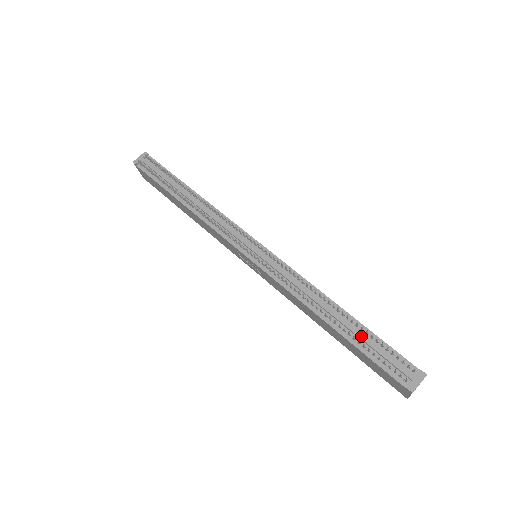
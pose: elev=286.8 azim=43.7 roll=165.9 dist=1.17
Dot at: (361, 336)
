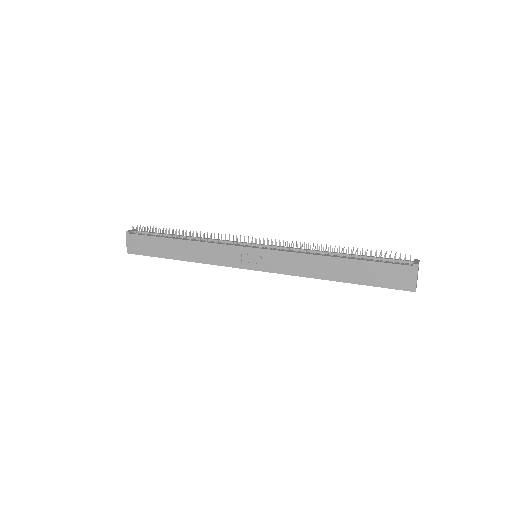
Dot at: (364, 256)
